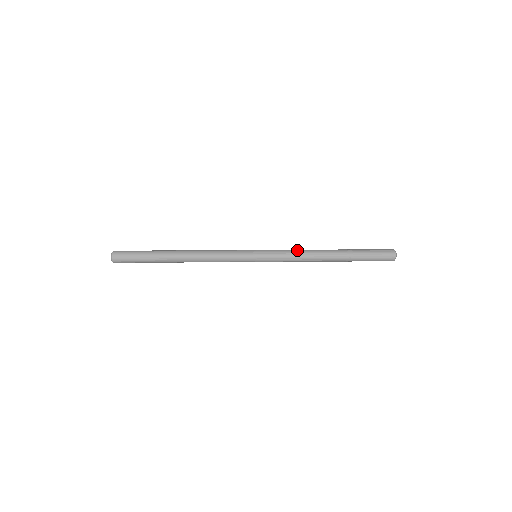
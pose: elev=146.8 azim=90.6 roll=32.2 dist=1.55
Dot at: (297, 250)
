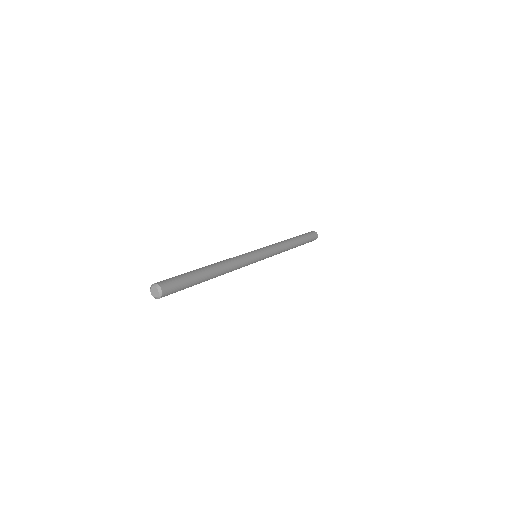
Dot at: (279, 244)
